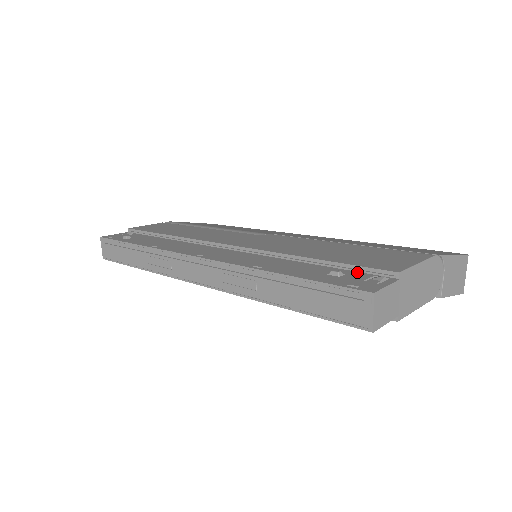
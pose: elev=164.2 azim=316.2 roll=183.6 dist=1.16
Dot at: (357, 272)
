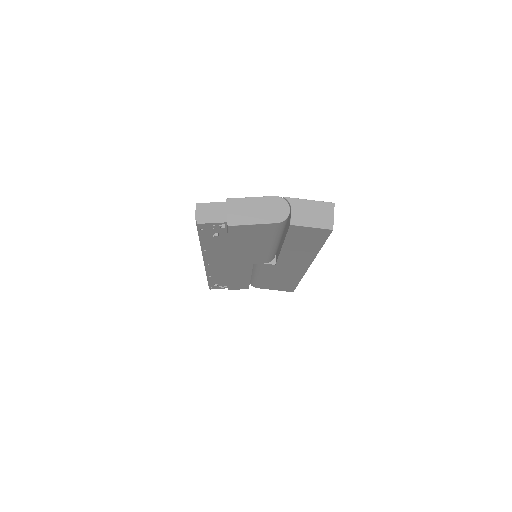
Dot at: occluded
